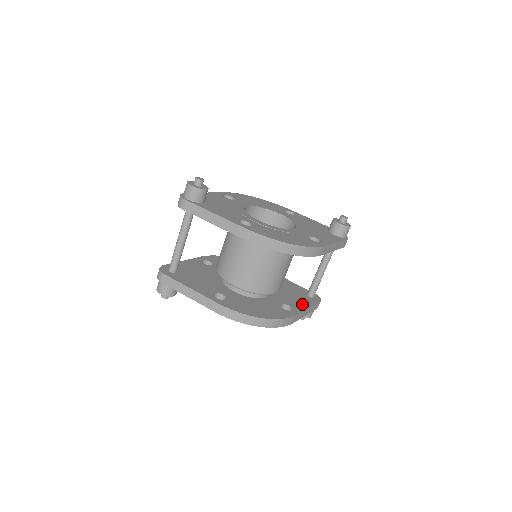
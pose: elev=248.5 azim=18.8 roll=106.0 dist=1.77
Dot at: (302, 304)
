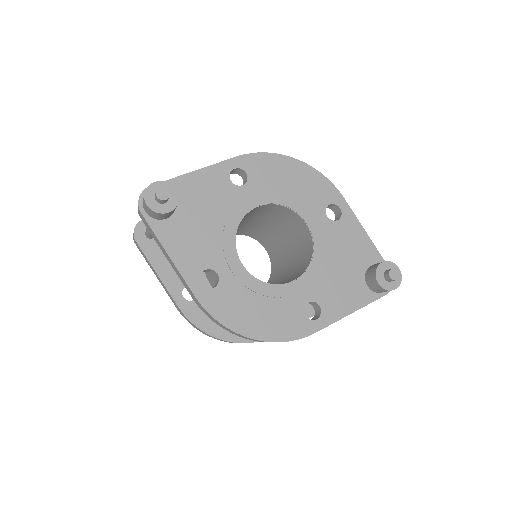
Dot at: occluded
